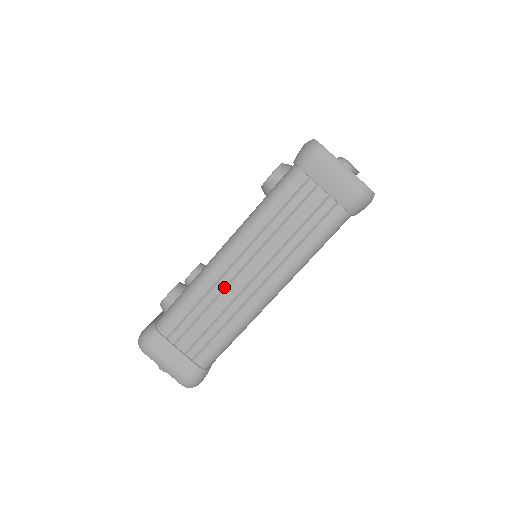
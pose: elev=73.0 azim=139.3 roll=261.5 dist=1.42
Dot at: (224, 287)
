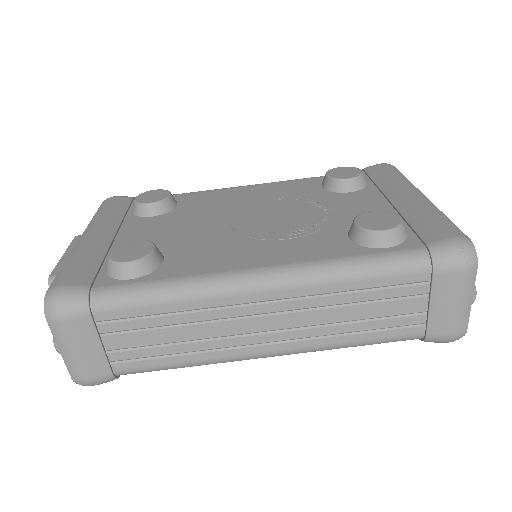
Dot at: (225, 317)
